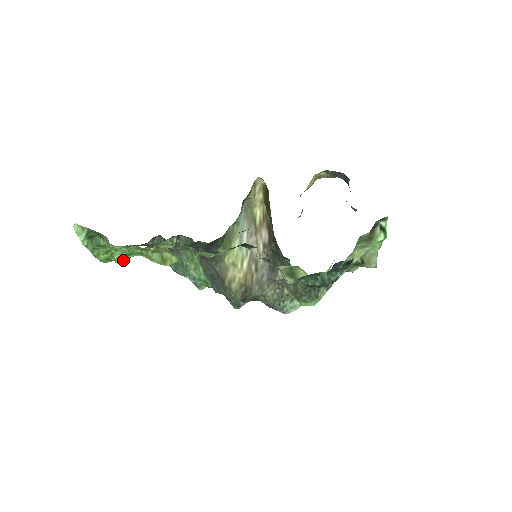
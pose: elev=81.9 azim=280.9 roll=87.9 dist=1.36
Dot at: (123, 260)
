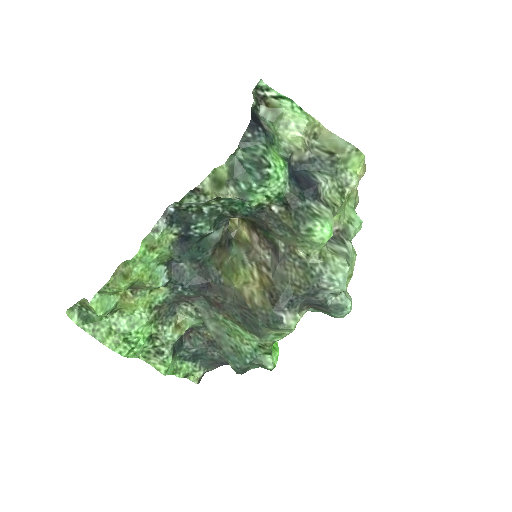
Dot at: (164, 370)
